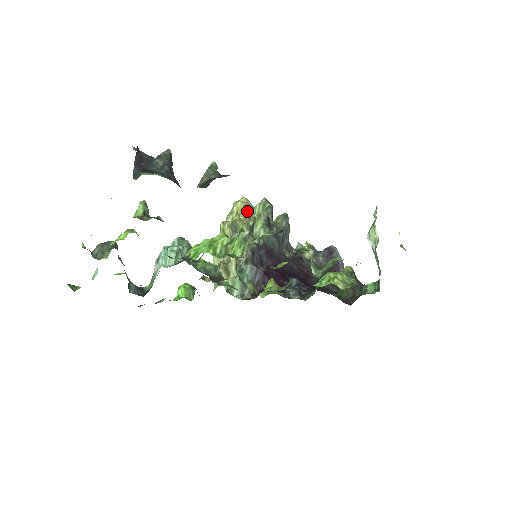
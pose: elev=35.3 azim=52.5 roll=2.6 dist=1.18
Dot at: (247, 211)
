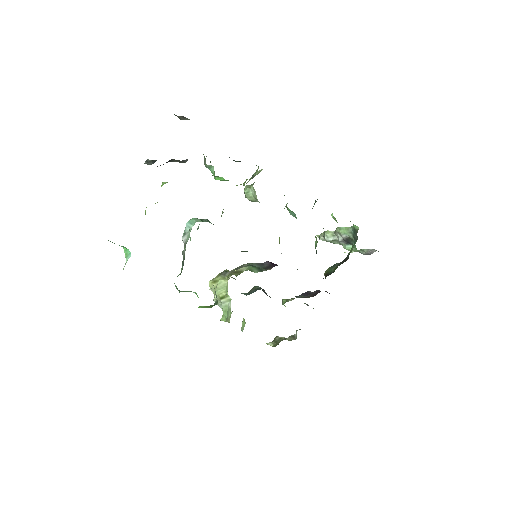
Dot at: occluded
